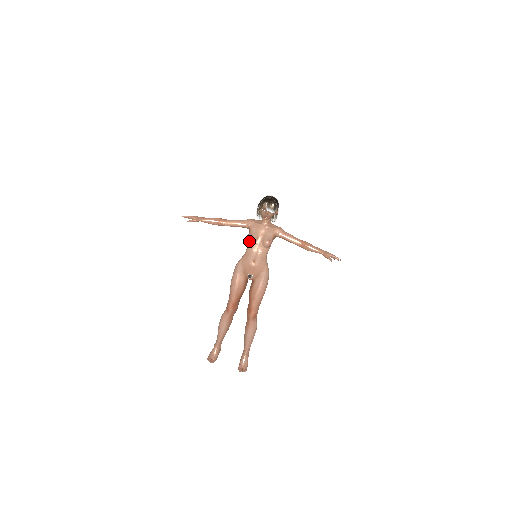
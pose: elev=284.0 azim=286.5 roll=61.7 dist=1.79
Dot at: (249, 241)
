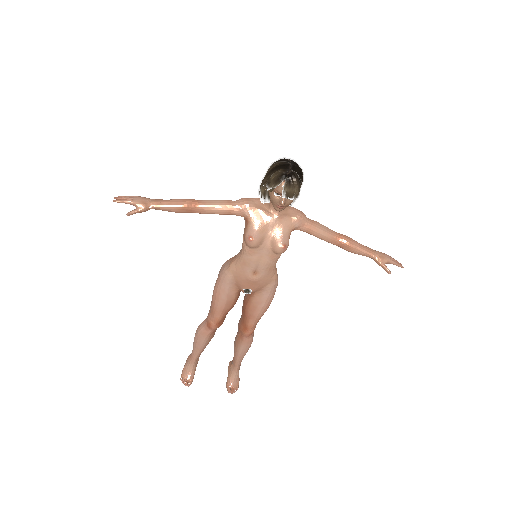
Dot at: (247, 245)
